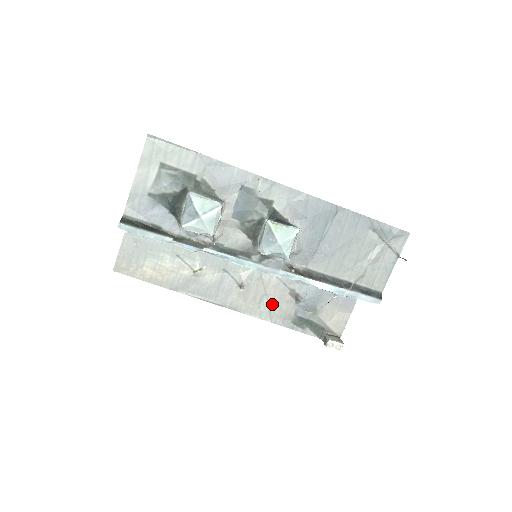
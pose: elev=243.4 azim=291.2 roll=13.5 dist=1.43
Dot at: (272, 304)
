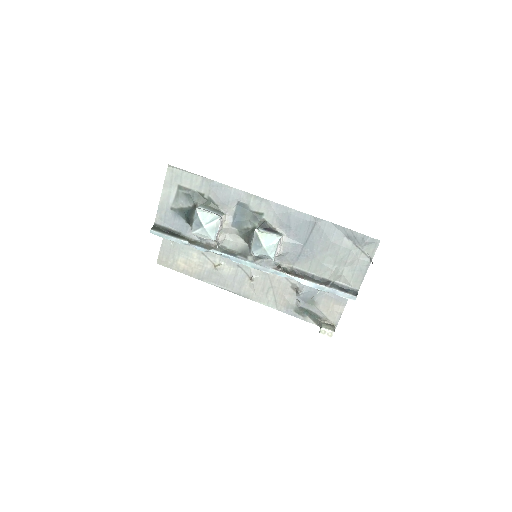
Dot at: (277, 295)
